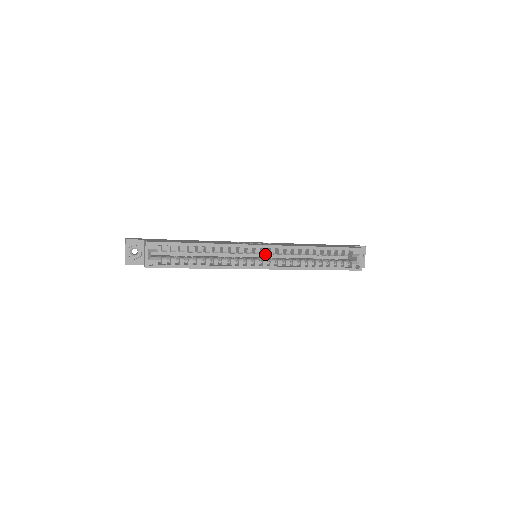
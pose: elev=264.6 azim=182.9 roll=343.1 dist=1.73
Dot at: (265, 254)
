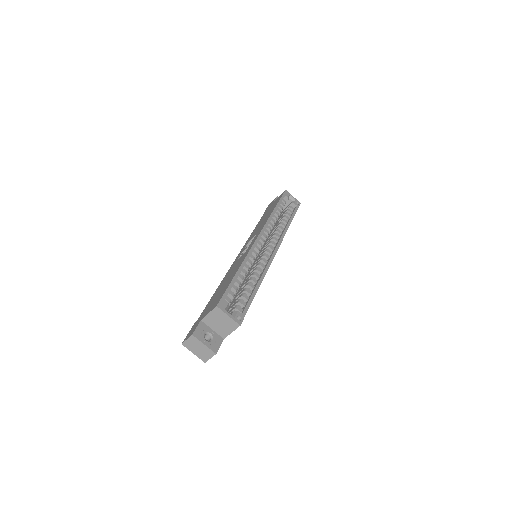
Dot at: occluded
